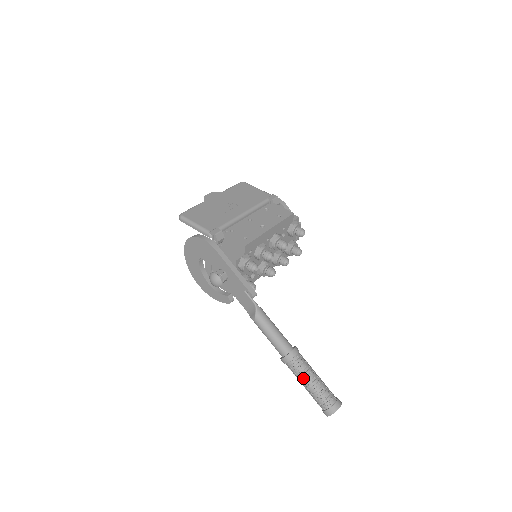
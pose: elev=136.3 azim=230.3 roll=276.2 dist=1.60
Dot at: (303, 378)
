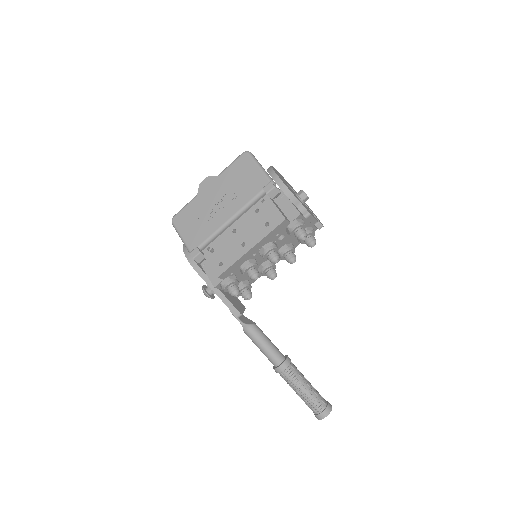
Dot at: occluded
